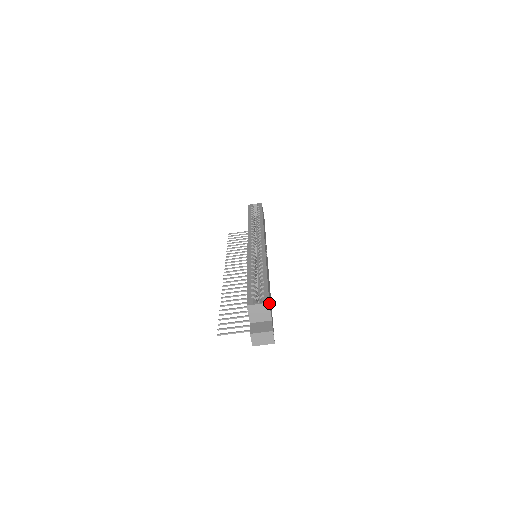
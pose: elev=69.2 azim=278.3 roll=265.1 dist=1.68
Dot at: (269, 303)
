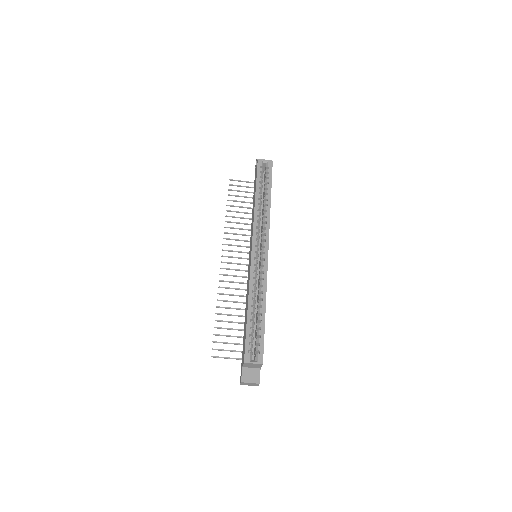
Dot at: occluded
